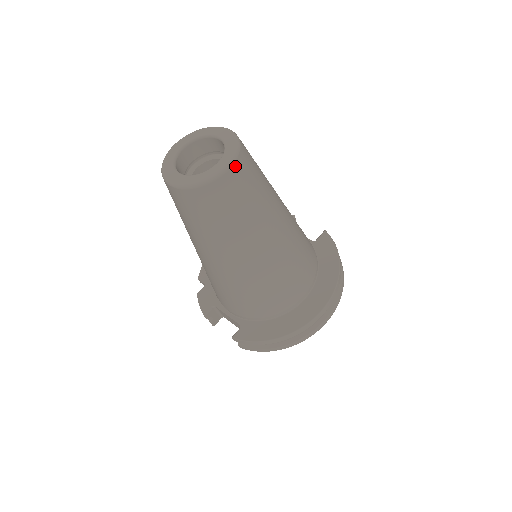
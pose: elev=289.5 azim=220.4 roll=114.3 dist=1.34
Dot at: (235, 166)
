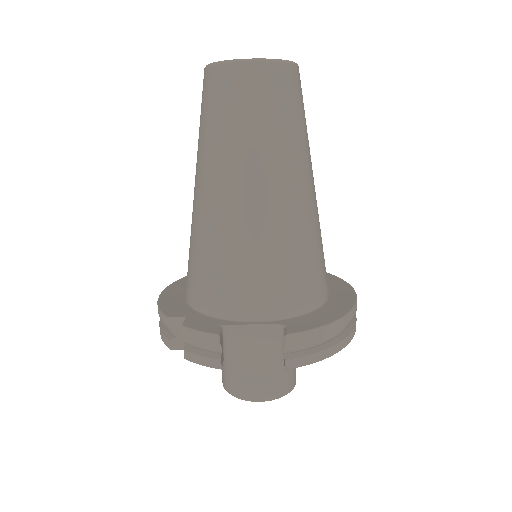
Dot at: occluded
